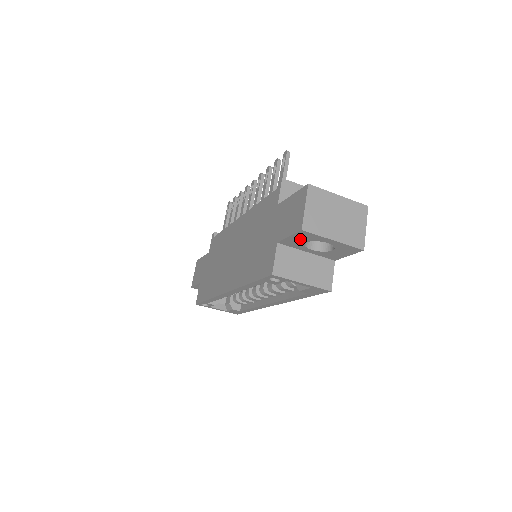
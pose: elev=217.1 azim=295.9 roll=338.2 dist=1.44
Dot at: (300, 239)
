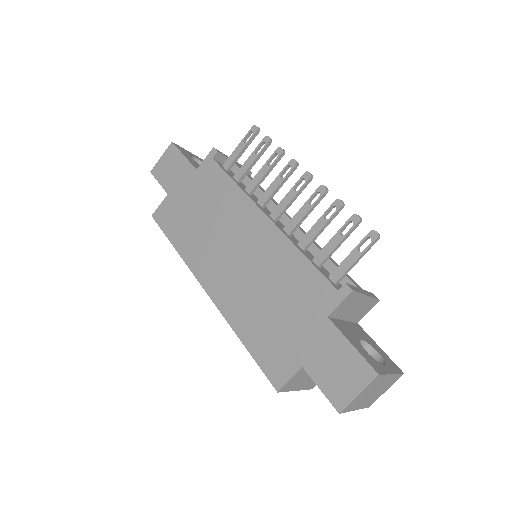
Dot at: occluded
